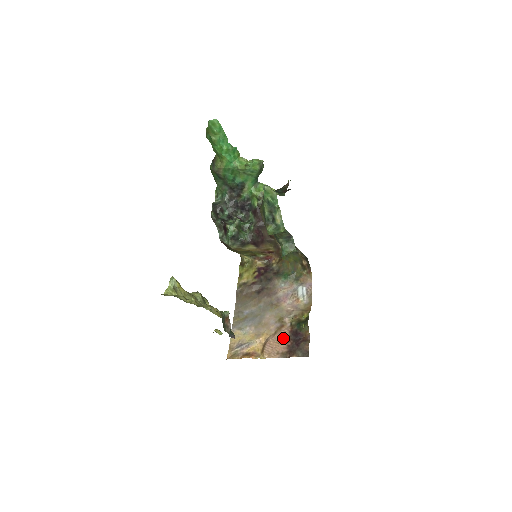
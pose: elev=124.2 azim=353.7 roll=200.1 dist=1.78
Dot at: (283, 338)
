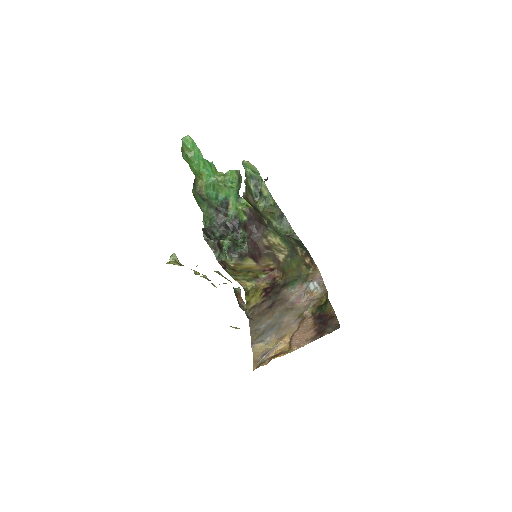
Dot at: (308, 326)
